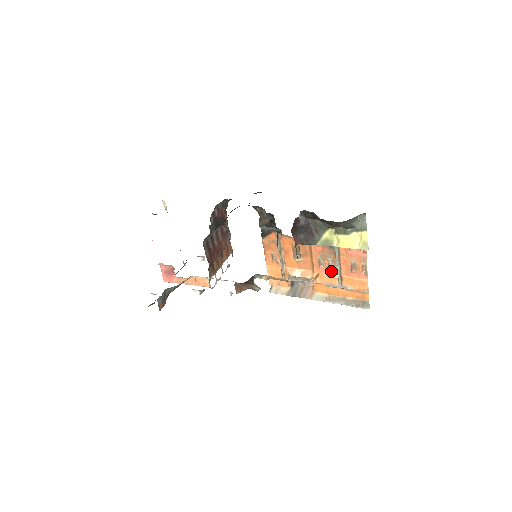
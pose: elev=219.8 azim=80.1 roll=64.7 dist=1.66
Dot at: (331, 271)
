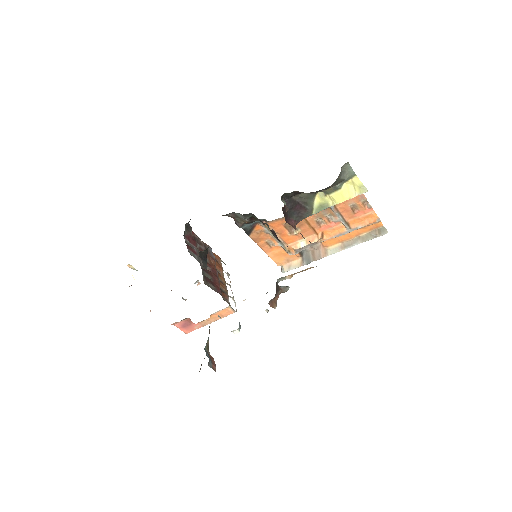
Dot at: (334, 224)
